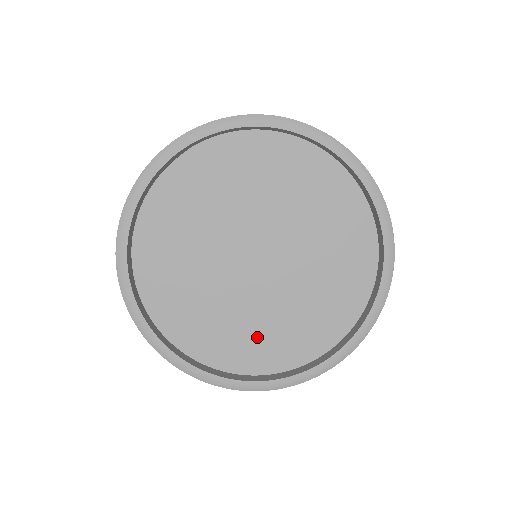
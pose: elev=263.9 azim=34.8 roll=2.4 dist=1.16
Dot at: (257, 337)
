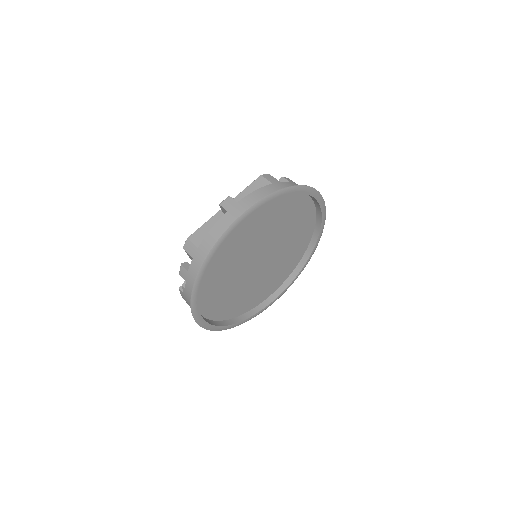
Dot at: (288, 260)
